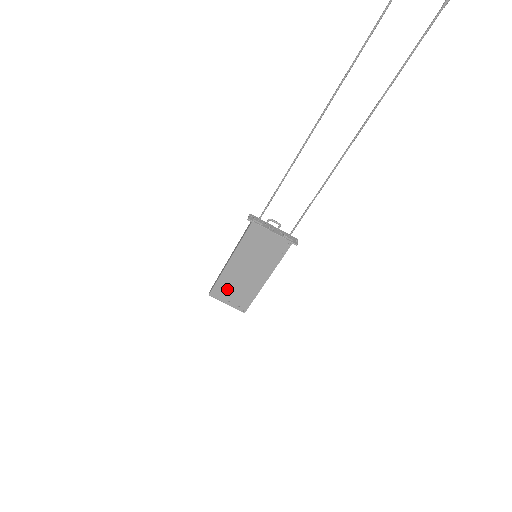
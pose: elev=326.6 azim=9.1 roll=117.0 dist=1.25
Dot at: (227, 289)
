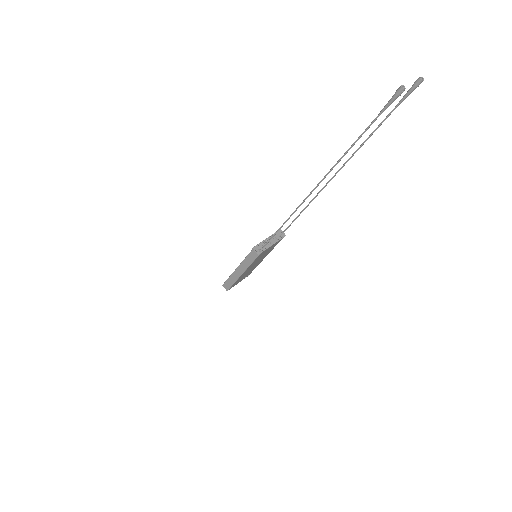
Dot at: (239, 280)
